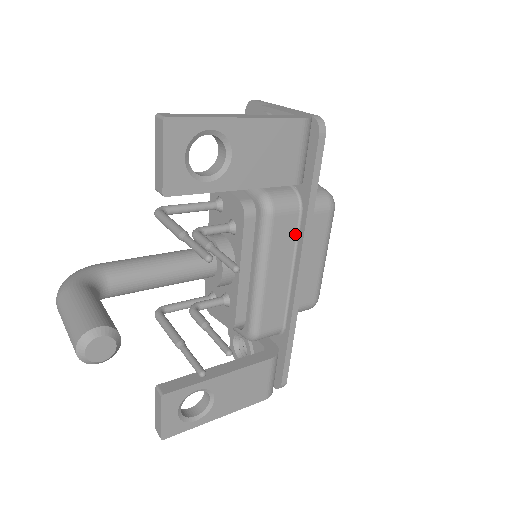
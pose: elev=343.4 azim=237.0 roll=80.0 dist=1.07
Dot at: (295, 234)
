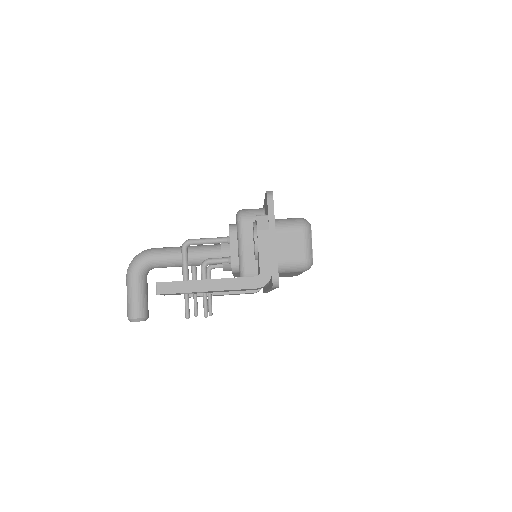
Dot at: occluded
